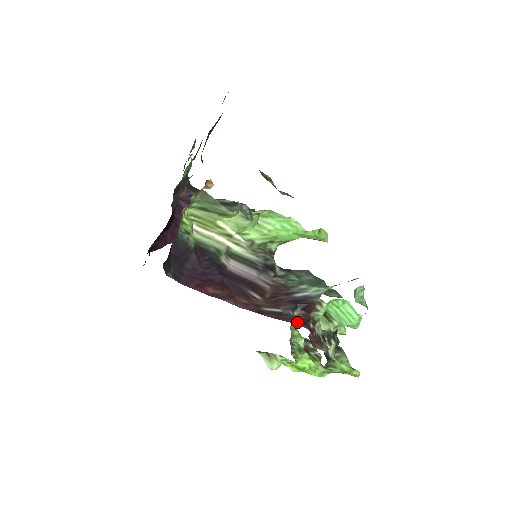
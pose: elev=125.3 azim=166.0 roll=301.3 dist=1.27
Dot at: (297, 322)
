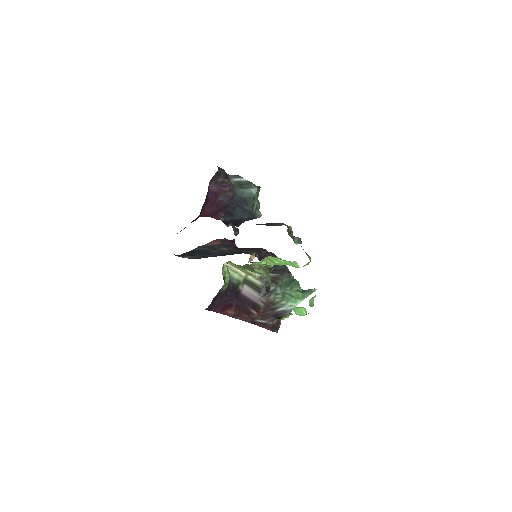
Dot at: (273, 329)
